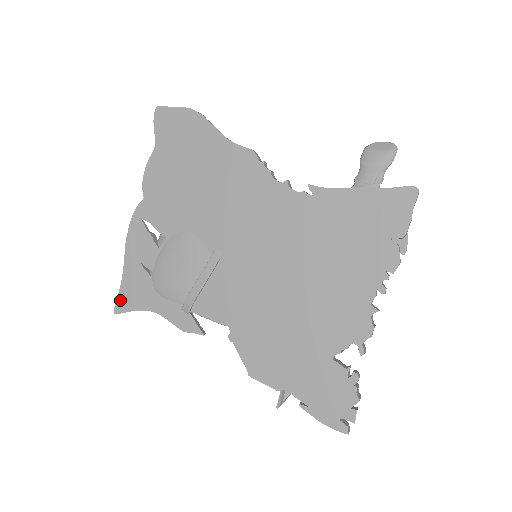
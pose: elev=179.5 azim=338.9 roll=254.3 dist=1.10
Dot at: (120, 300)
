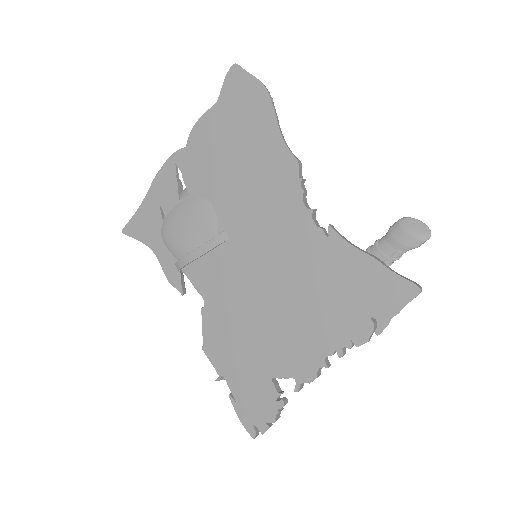
Dot at: (131, 224)
